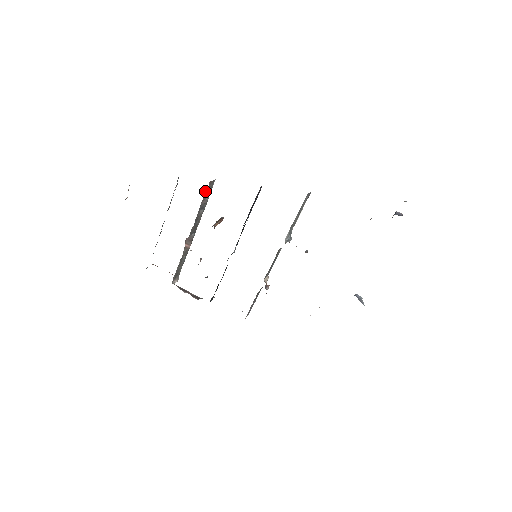
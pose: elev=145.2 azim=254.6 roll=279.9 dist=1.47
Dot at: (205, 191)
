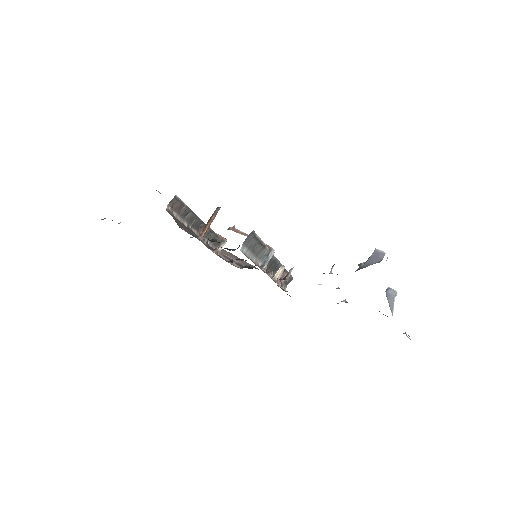
Dot at: (172, 209)
